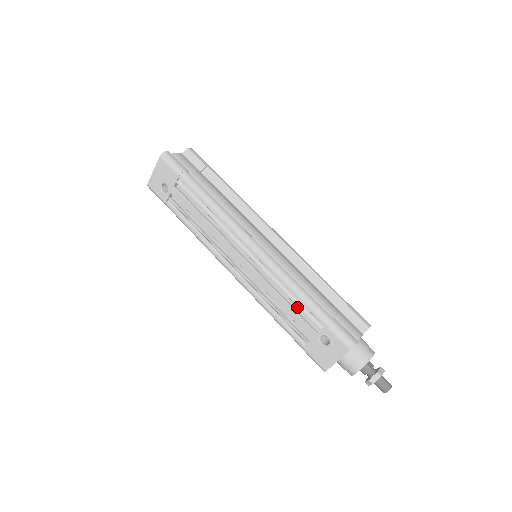
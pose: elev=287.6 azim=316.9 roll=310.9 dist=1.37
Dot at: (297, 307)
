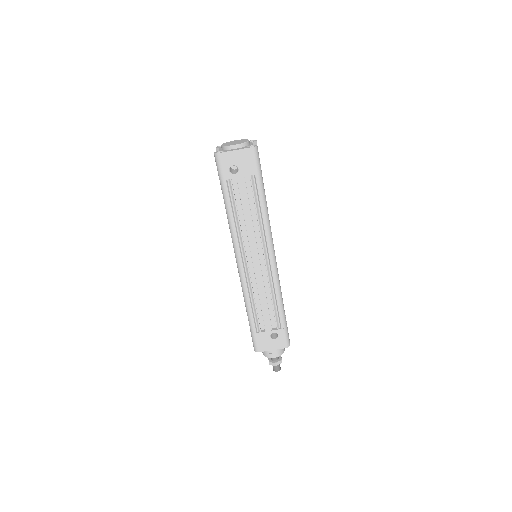
Dot at: (270, 308)
